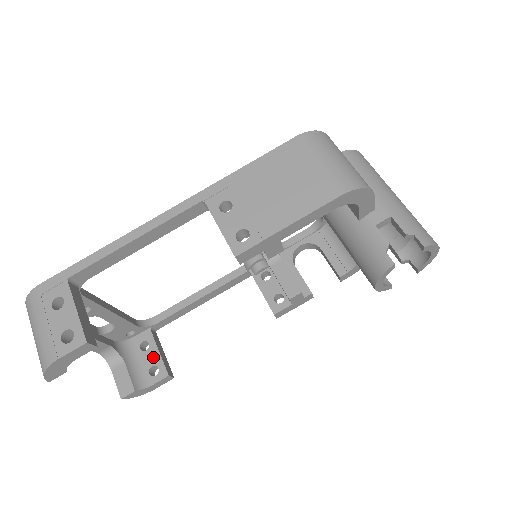
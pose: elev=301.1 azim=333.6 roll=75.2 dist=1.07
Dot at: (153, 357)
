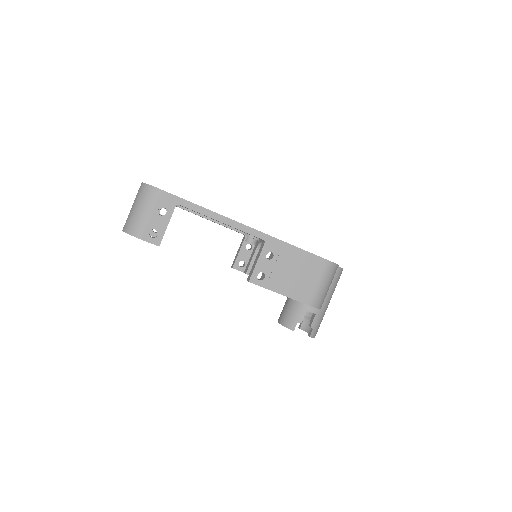
Dot at: occluded
